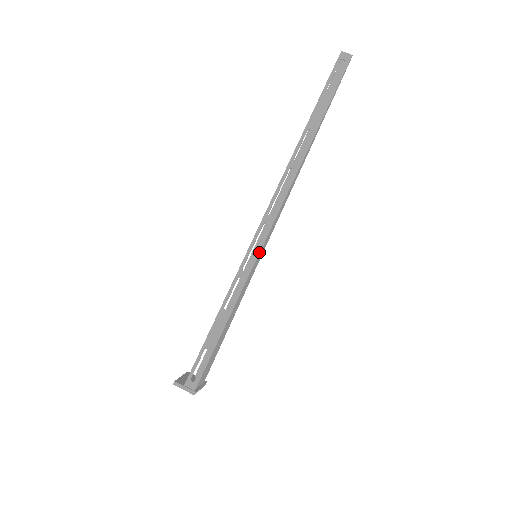
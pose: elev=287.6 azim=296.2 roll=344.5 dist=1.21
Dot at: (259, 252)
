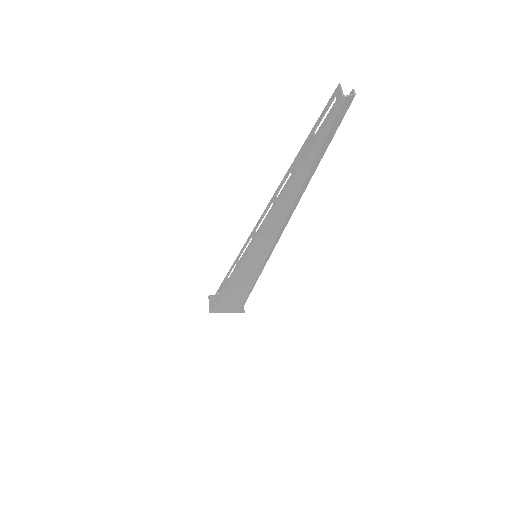
Dot at: (244, 256)
